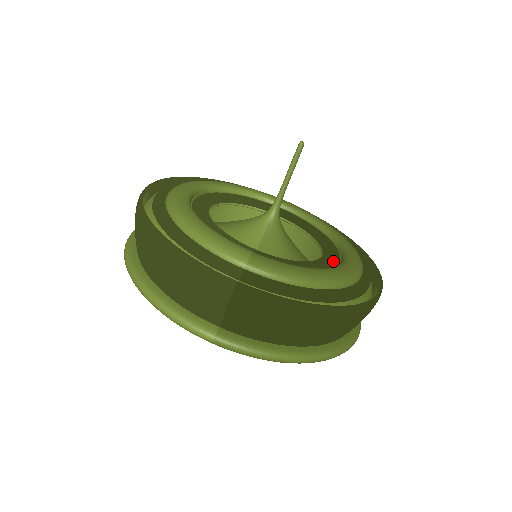
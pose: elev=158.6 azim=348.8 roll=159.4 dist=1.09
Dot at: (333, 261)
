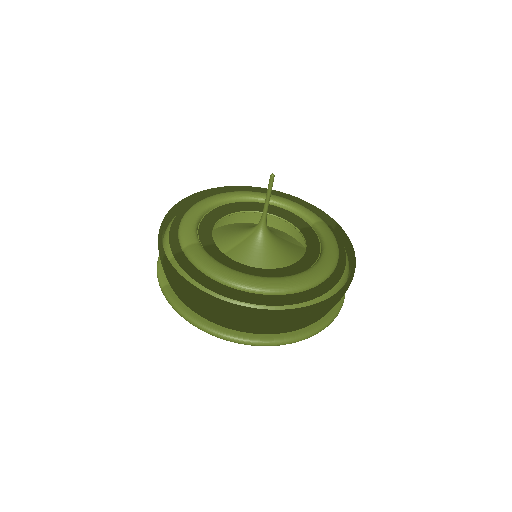
Dot at: (276, 275)
